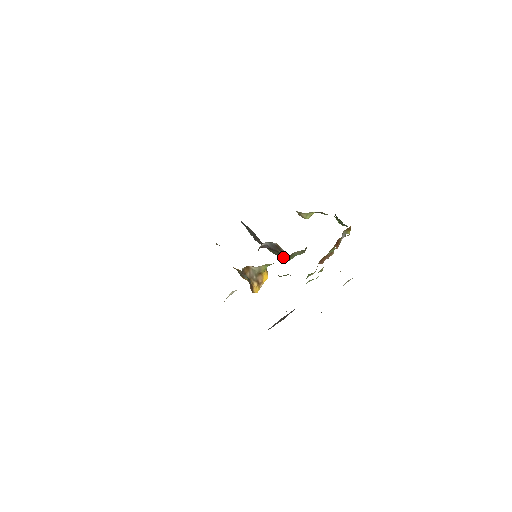
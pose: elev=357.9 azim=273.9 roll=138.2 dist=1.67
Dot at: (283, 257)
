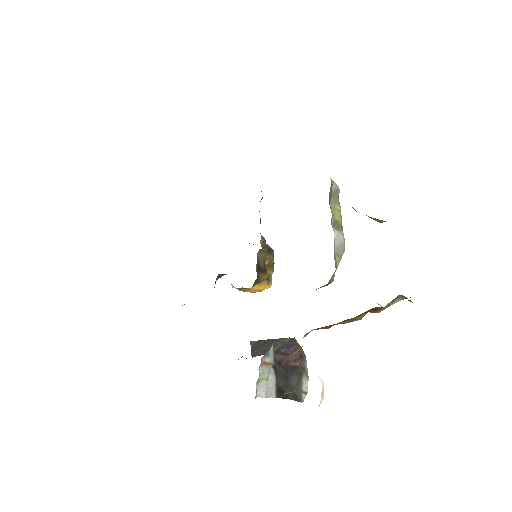
Dot at: occluded
